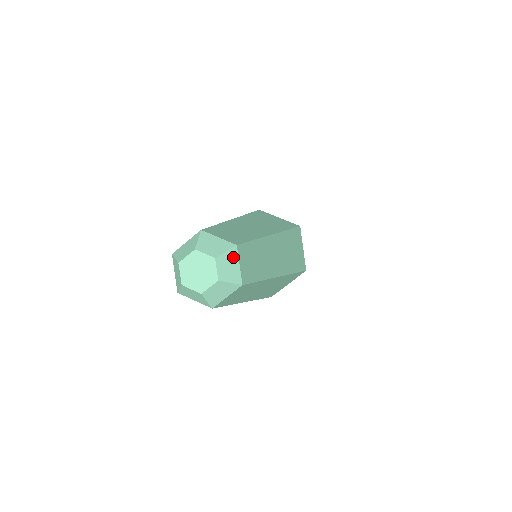
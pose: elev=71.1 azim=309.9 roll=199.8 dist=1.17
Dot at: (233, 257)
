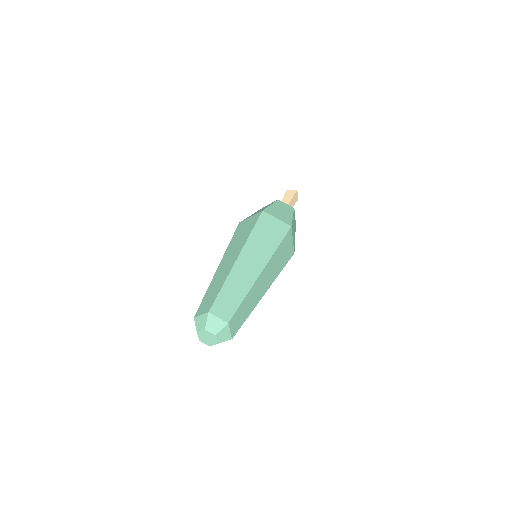
Dot at: (212, 319)
